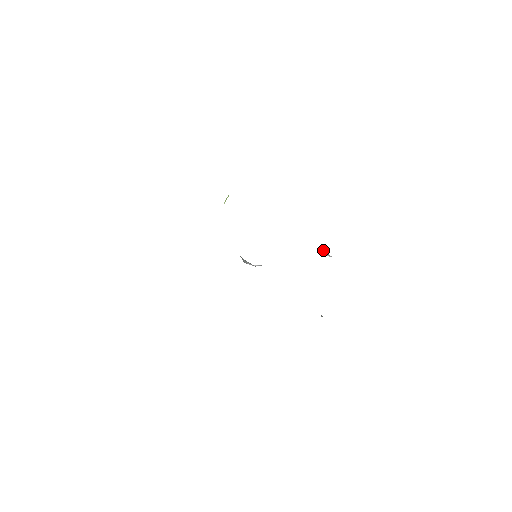
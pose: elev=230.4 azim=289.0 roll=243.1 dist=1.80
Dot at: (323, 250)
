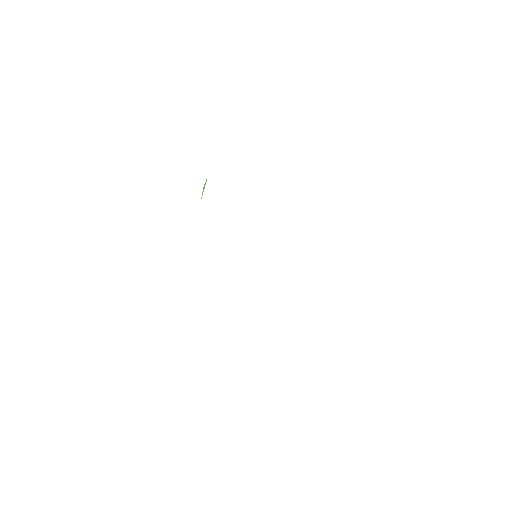
Dot at: occluded
